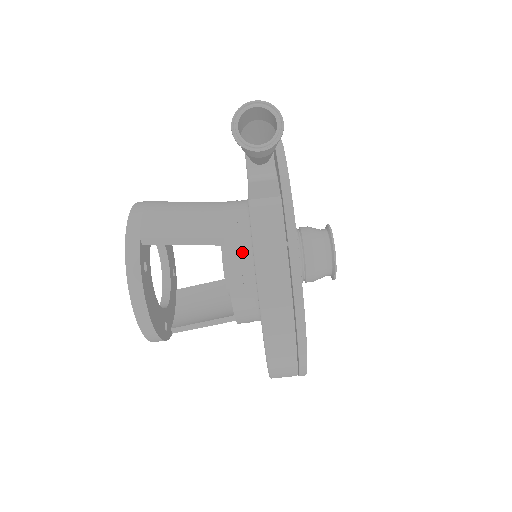
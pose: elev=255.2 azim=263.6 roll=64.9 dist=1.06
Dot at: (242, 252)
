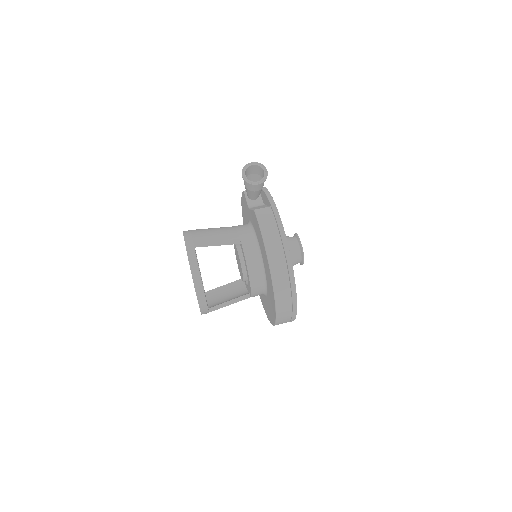
Dot at: (251, 245)
